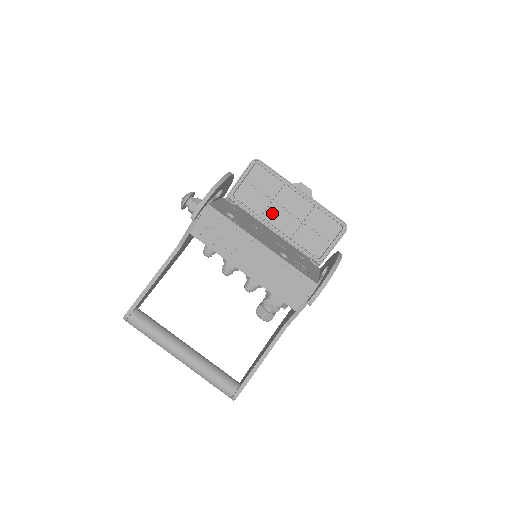
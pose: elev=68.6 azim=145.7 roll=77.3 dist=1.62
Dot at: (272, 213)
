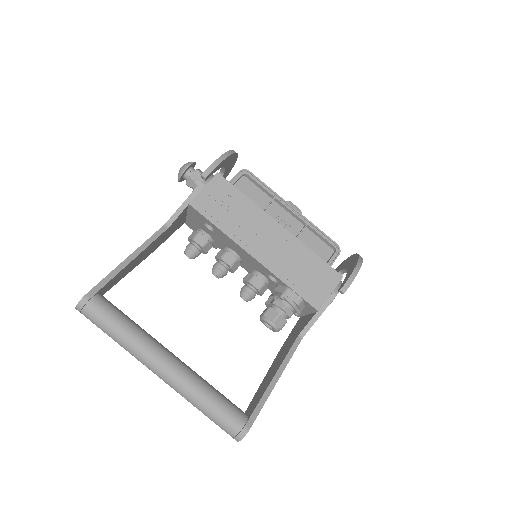
Dot at: occluded
